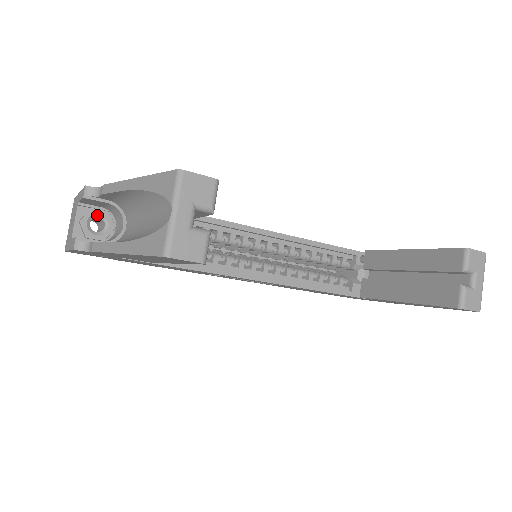
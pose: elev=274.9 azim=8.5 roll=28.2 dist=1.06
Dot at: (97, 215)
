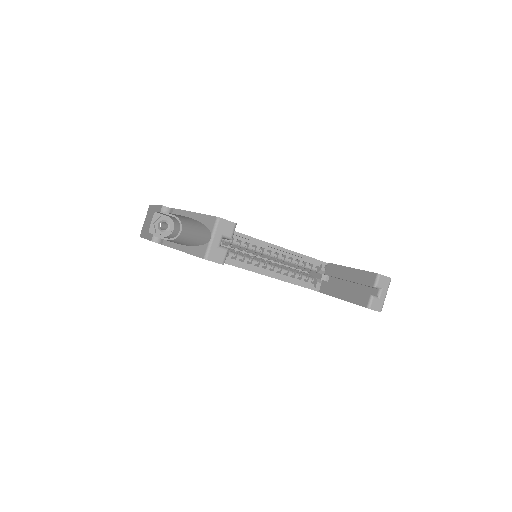
Dot at: (164, 220)
